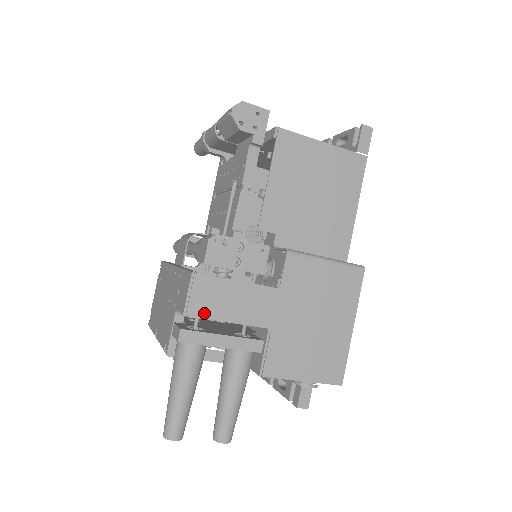
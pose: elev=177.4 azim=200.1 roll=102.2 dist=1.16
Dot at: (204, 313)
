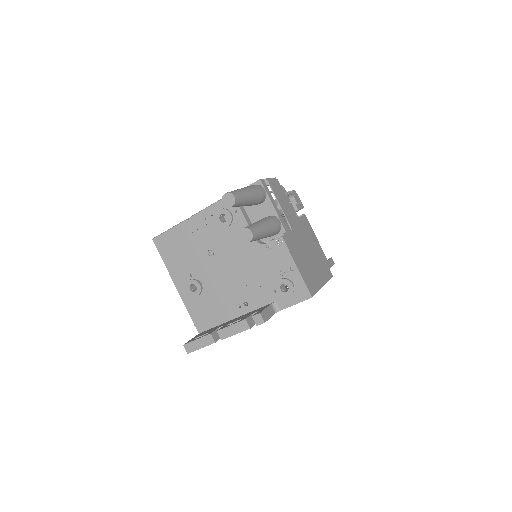
Dot at: (274, 189)
